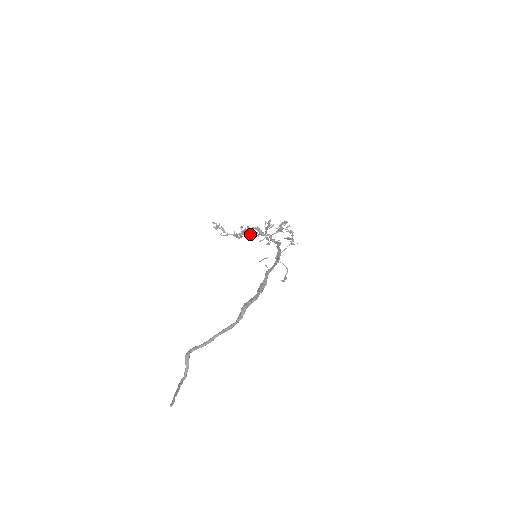
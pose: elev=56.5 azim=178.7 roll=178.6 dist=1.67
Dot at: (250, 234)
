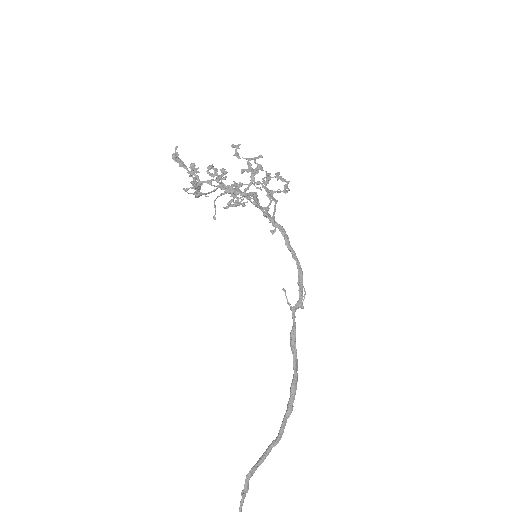
Dot at: (238, 200)
